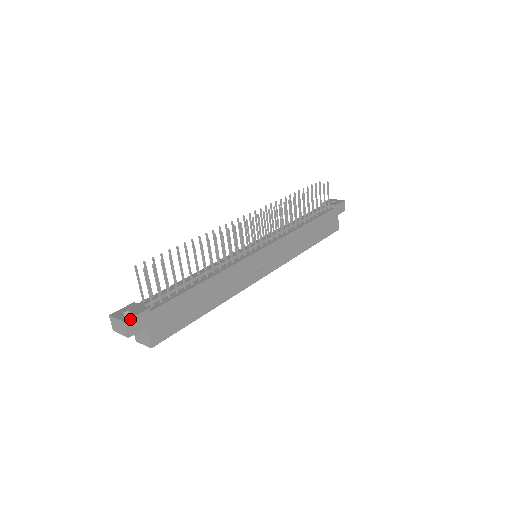
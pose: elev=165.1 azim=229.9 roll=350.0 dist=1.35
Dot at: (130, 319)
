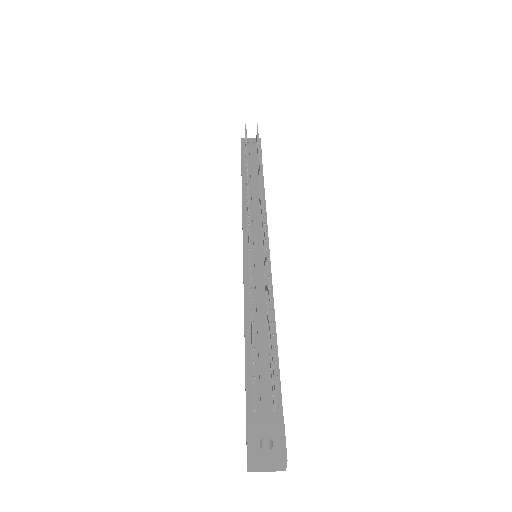
Dot at: (286, 450)
